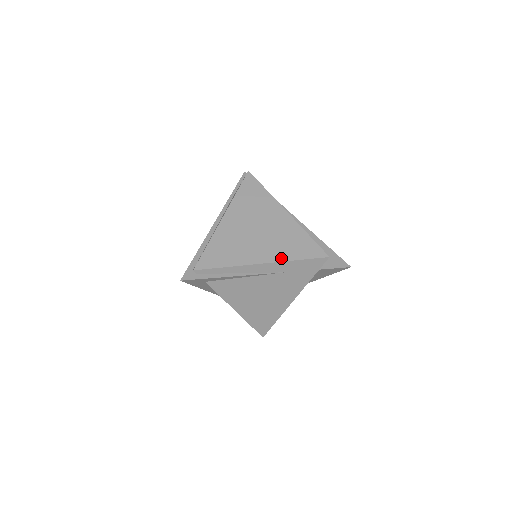
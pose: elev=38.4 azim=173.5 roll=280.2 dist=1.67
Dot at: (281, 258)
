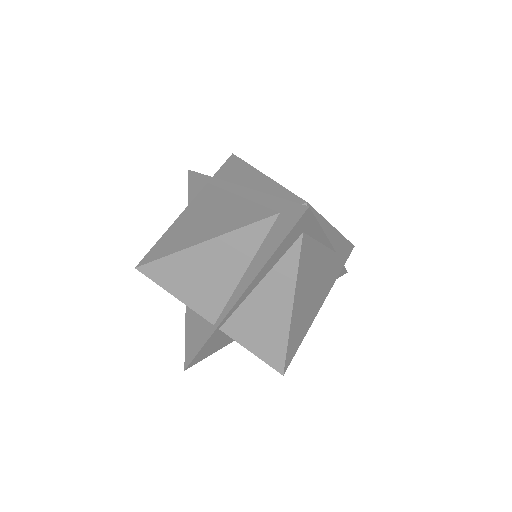
Dot at: occluded
